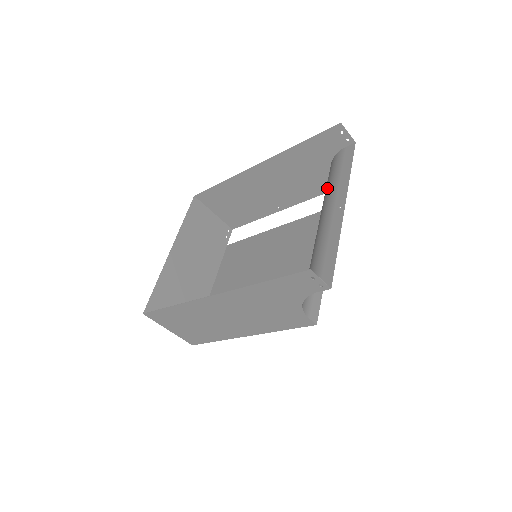
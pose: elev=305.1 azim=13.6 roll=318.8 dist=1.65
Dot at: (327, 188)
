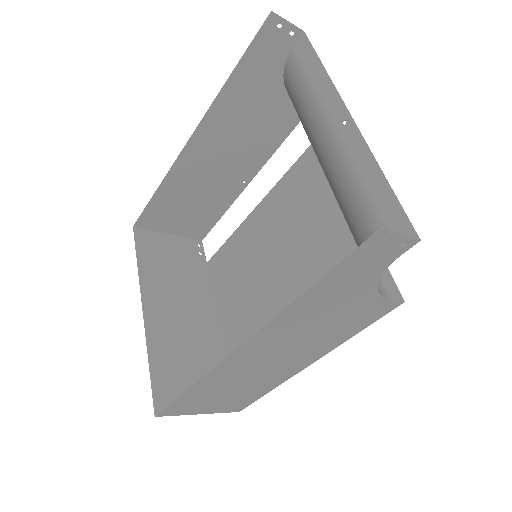
Dot at: (302, 112)
